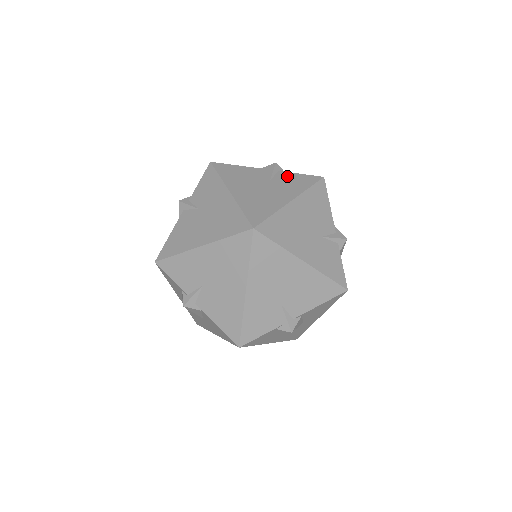
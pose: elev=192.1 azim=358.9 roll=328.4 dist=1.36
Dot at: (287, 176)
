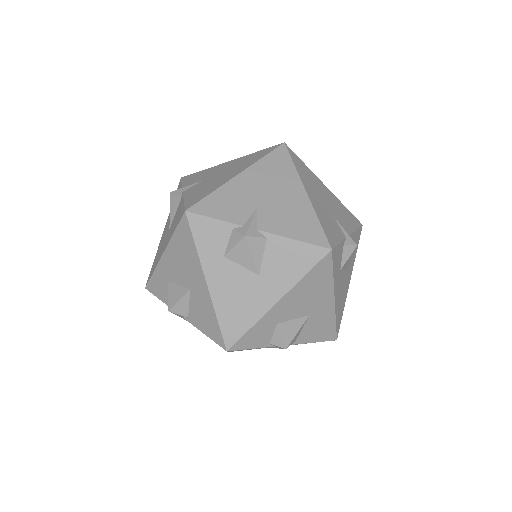
Dot at: occluded
